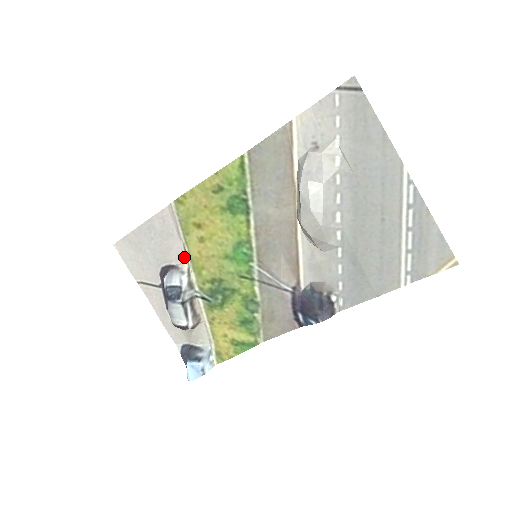
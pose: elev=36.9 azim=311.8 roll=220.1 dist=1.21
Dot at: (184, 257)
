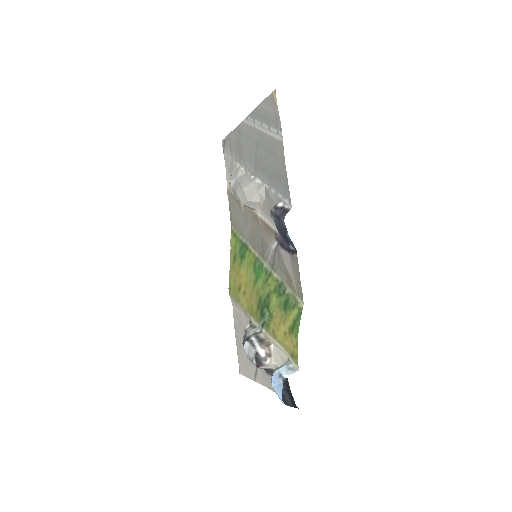
Dot at: (248, 318)
